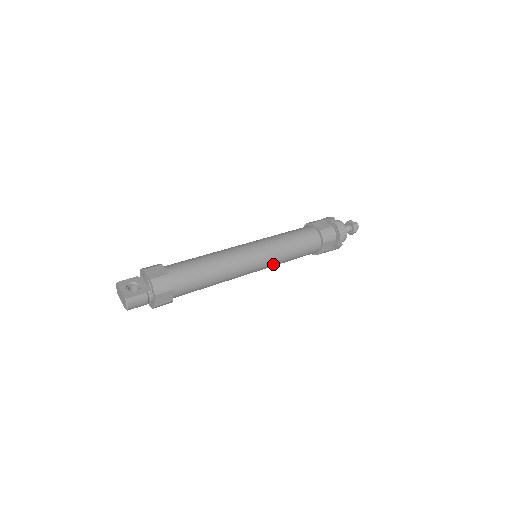
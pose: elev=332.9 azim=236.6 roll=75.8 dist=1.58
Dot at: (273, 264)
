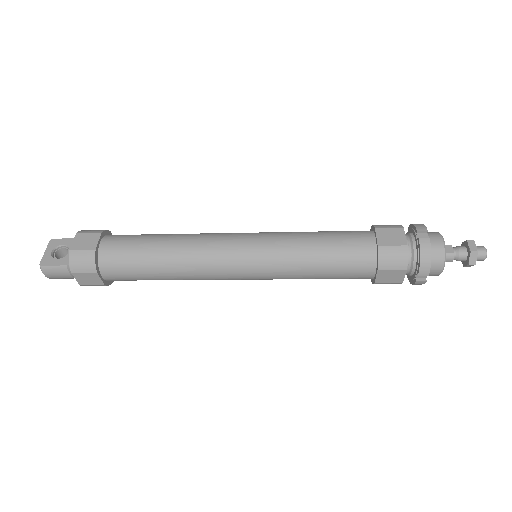
Dot at: (275, 277)
